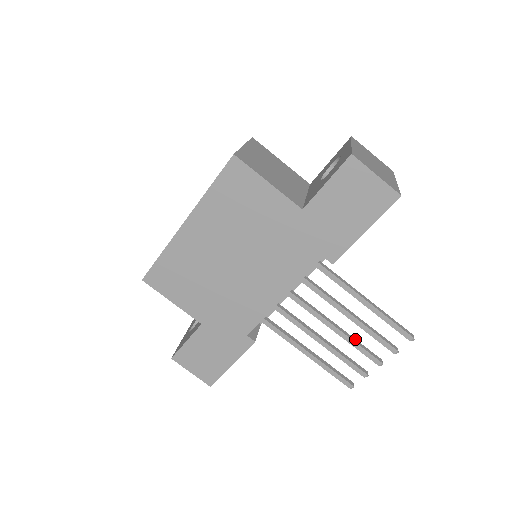
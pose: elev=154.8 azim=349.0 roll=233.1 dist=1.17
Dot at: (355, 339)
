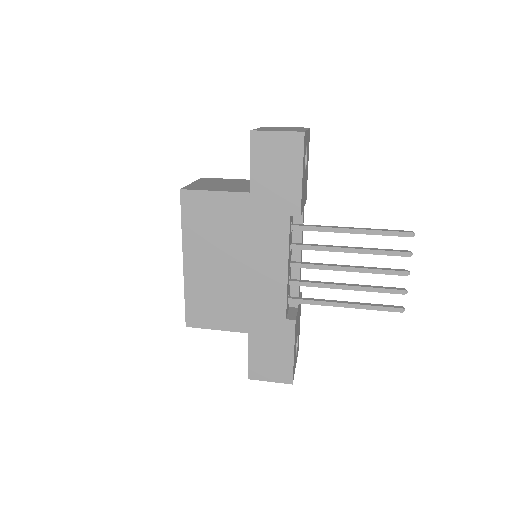
Dot at: (372, 267)
